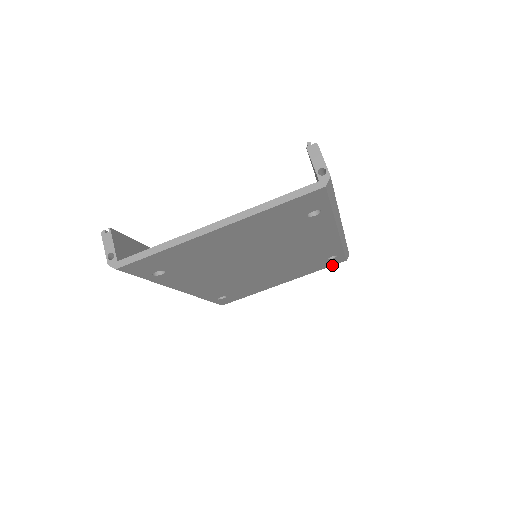
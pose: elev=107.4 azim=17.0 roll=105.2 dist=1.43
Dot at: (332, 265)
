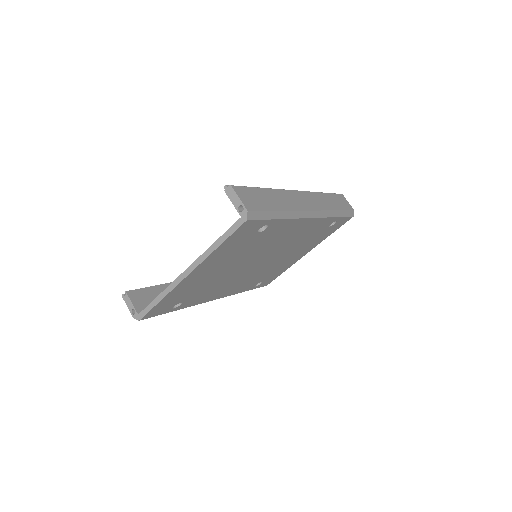
Dot at: occluded
